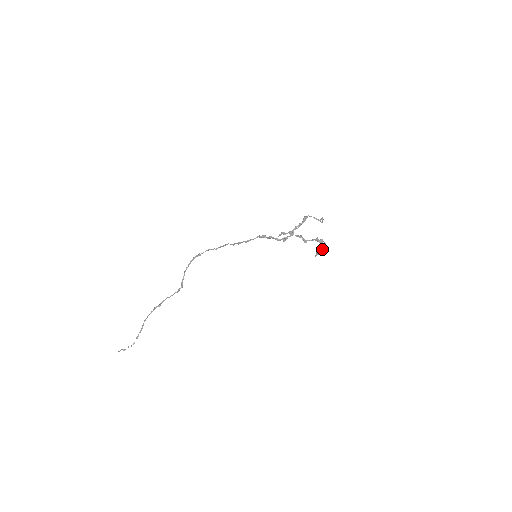
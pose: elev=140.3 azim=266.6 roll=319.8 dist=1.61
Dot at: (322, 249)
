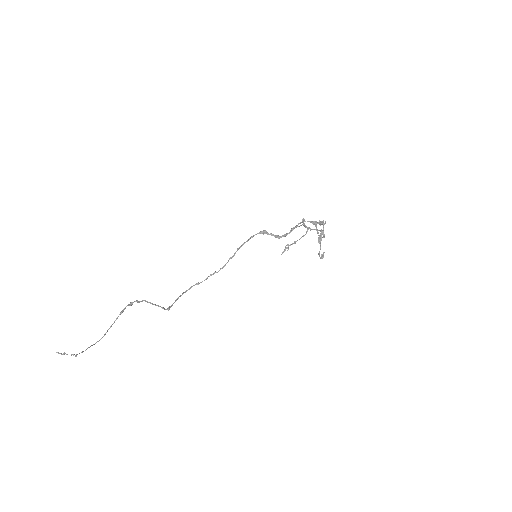
Dot at: occluded
